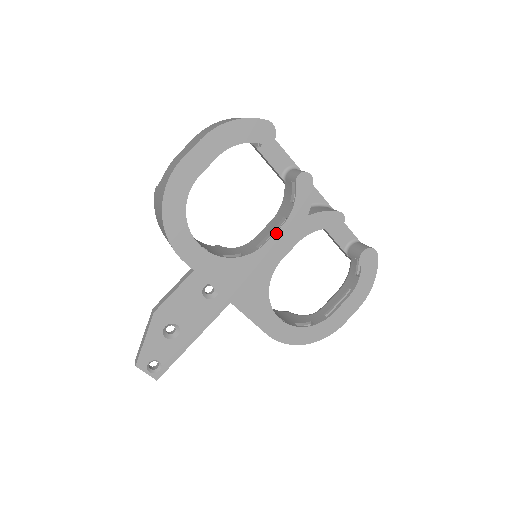
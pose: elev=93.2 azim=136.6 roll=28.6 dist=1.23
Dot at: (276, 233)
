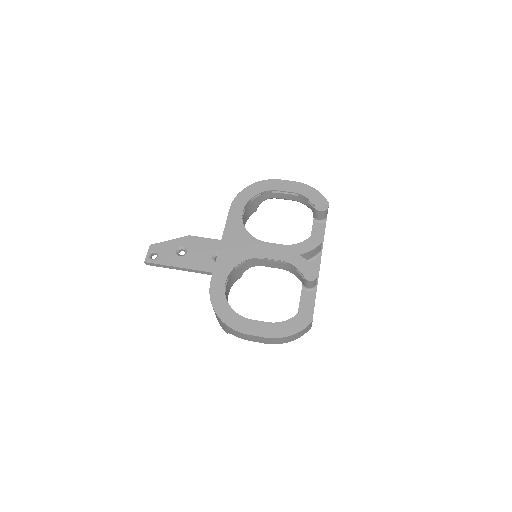
Dot at: (277, 244)
